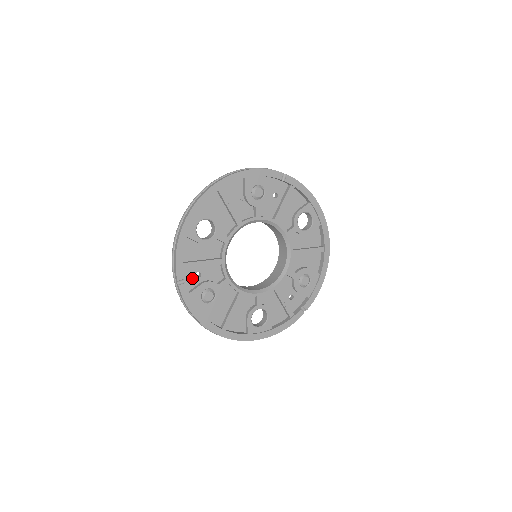
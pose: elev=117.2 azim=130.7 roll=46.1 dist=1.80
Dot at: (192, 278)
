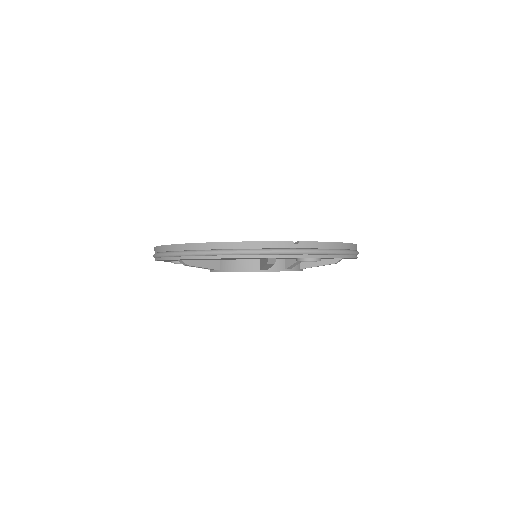
Dot at: occluded
